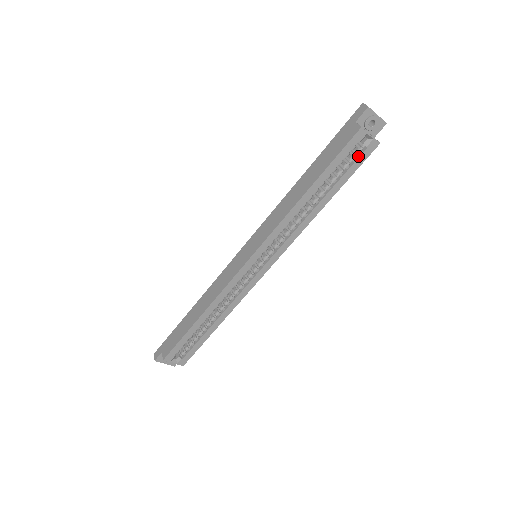
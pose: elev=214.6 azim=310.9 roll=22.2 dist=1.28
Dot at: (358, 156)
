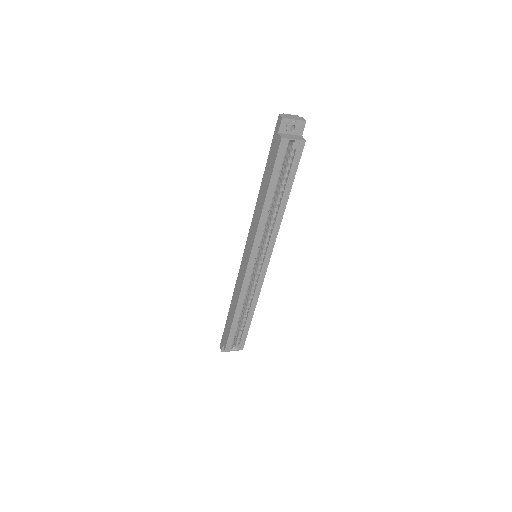
Dot at: (293, 158)
